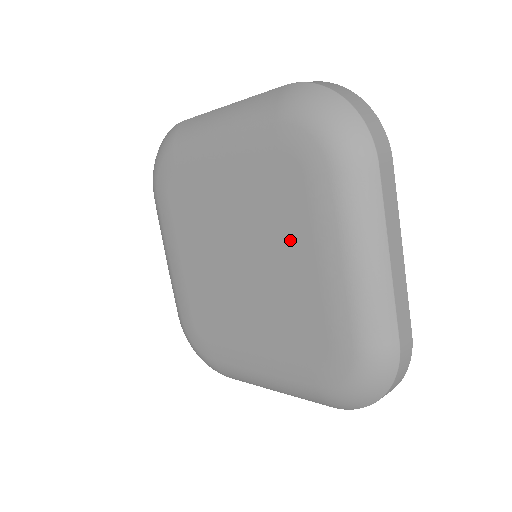
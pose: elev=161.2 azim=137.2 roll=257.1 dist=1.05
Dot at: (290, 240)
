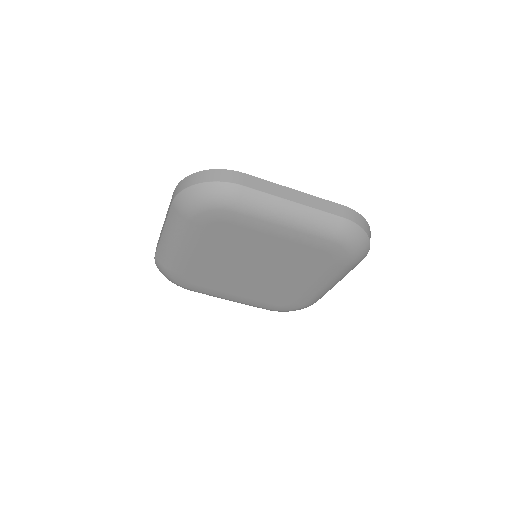
Dot at: (258, 243)
